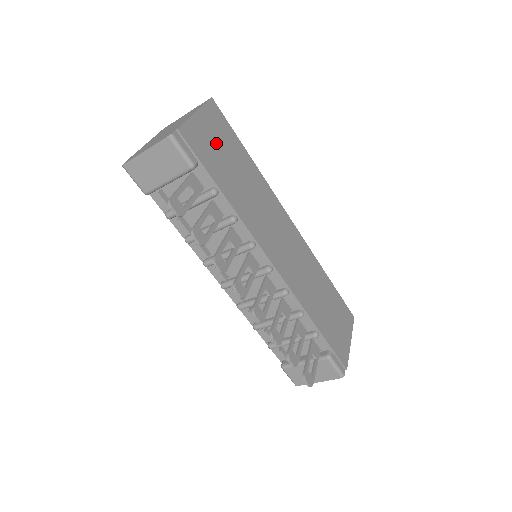
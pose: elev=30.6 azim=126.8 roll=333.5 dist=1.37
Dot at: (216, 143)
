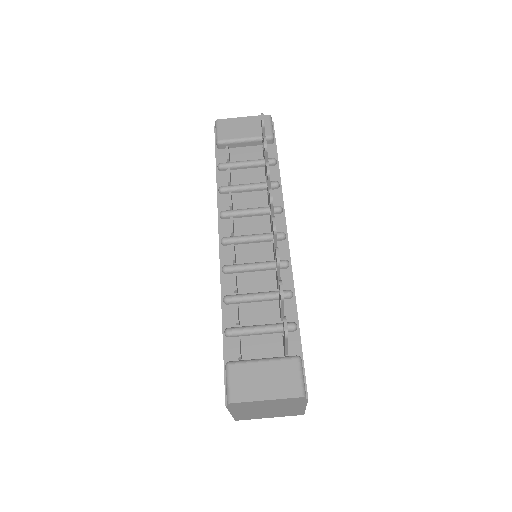
Dot at: occluded
